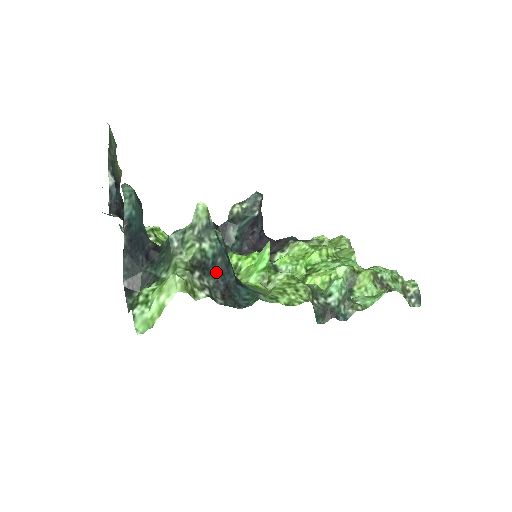
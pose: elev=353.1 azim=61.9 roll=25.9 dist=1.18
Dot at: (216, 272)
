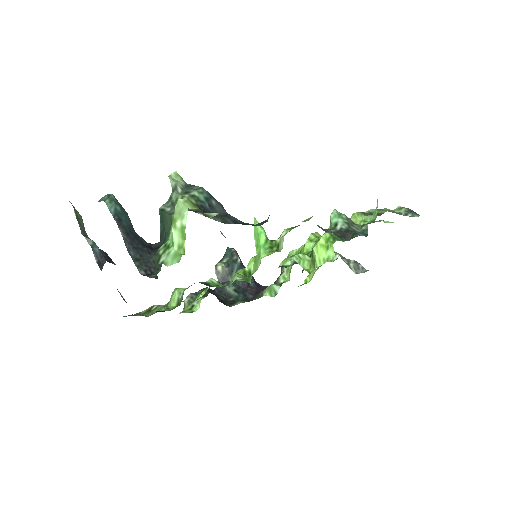
Dot at: (218, 214)
